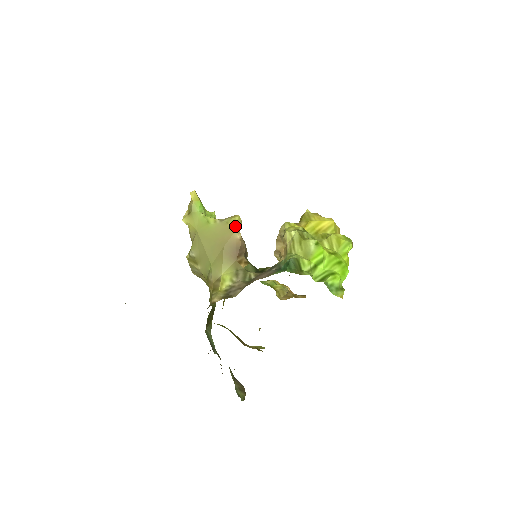
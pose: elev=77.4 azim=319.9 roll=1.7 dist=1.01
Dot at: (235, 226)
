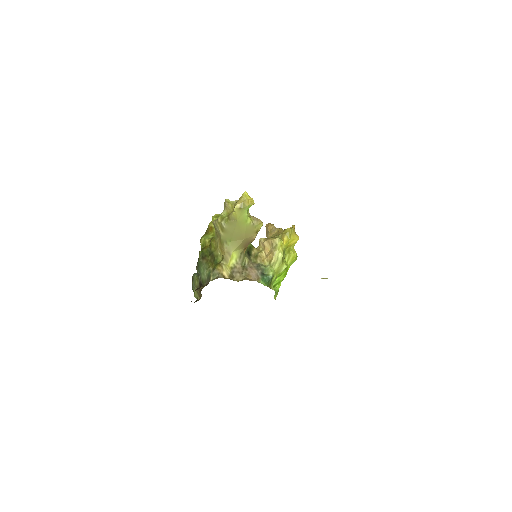
Dot at: (258, 231)
